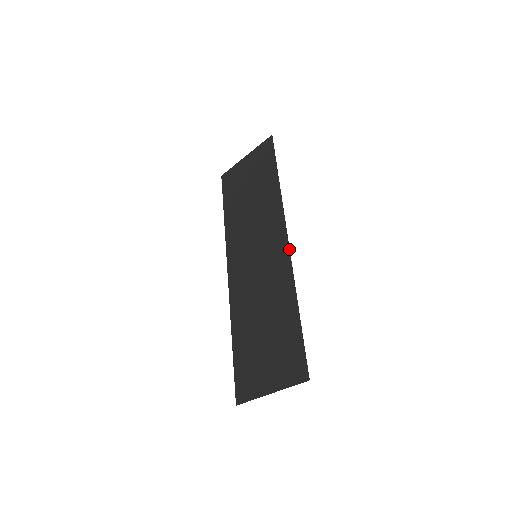
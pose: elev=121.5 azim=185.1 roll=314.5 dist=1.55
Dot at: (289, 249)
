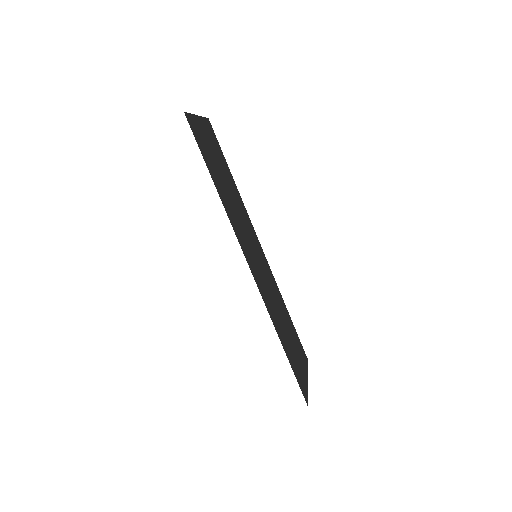
Dot at: (256, 283)
